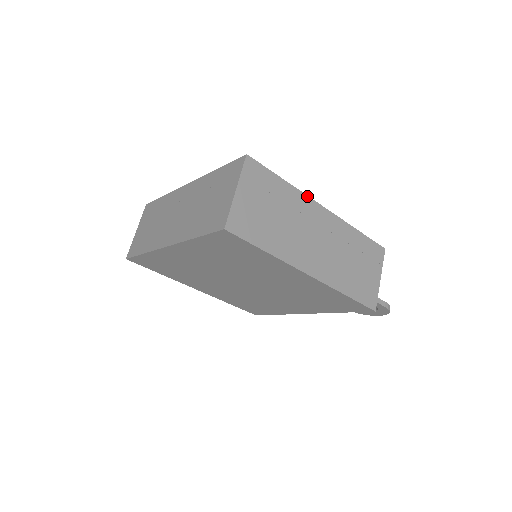
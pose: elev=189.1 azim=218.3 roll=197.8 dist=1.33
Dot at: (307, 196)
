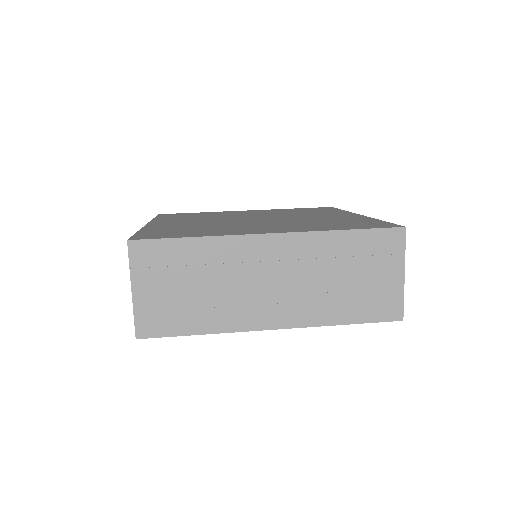
Dot at: occluded
